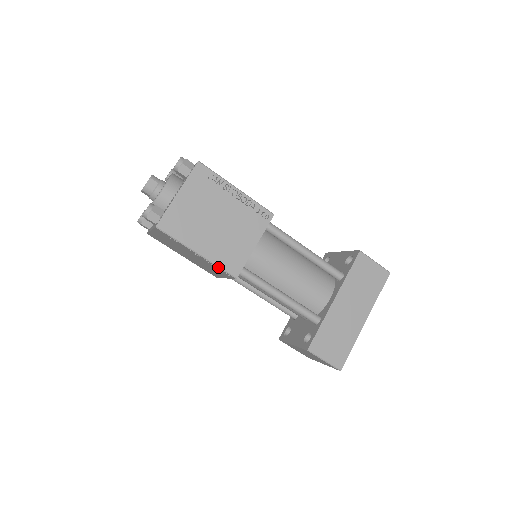
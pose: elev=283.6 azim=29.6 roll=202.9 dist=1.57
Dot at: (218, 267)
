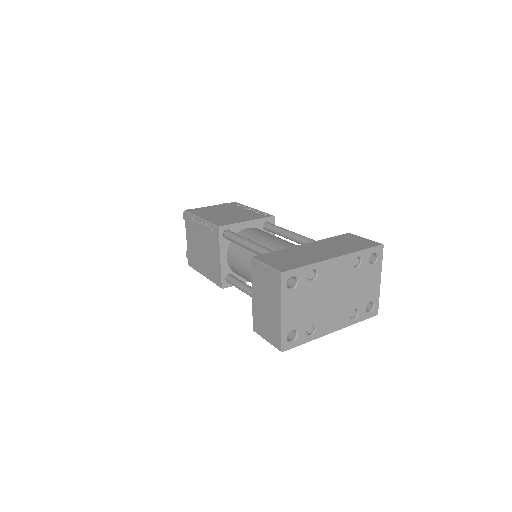
Dot at: (210, 223)
